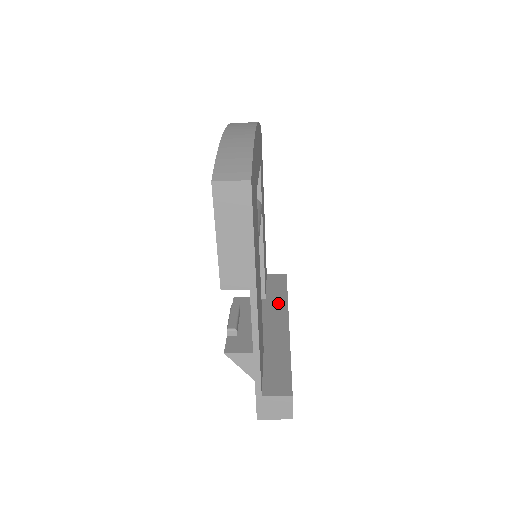
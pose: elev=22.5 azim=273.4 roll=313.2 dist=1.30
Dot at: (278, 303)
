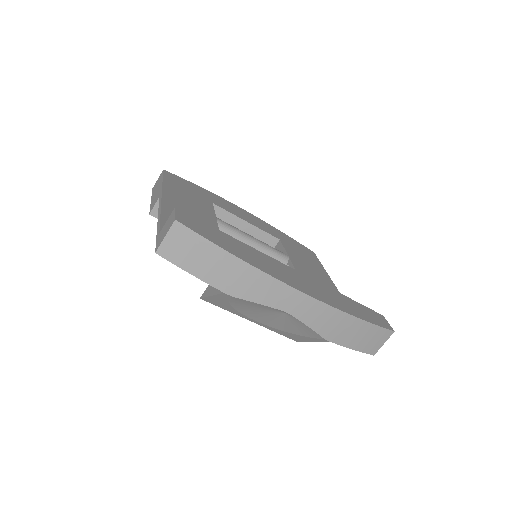
Dot at: occluded
